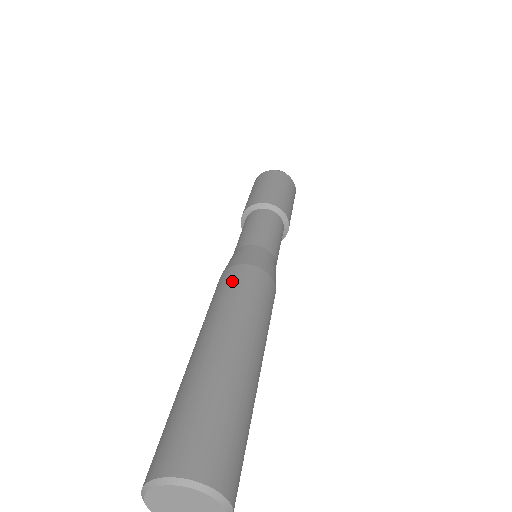
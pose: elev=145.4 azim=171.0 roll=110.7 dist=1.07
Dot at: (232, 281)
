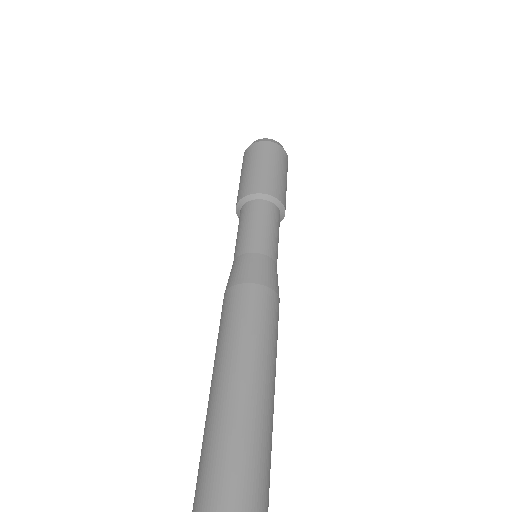
Dot at: (231, 308)
